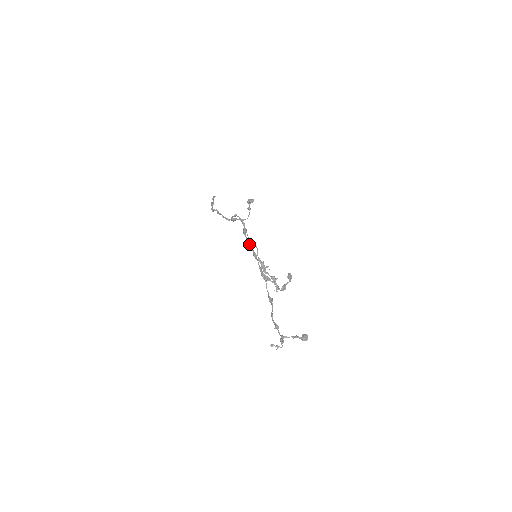
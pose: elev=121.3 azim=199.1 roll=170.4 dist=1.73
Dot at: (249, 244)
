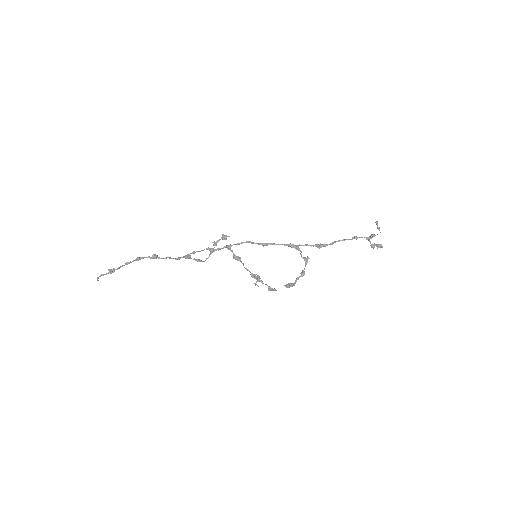
Dot at: (251, 242)
